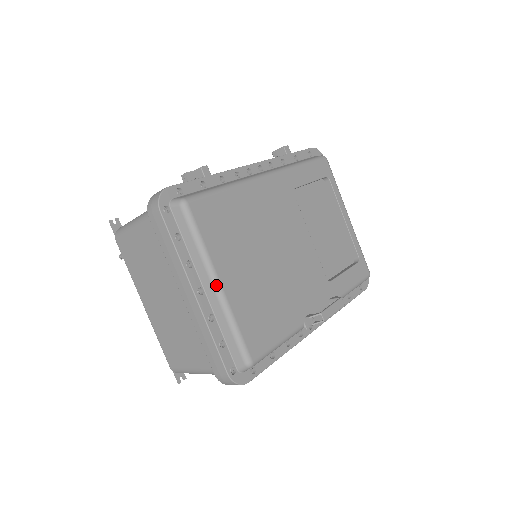
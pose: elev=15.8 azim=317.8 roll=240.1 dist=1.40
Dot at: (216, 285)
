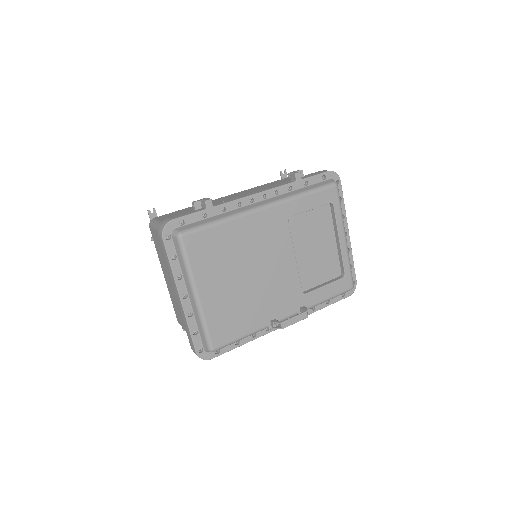
Dot at: (195, 296)
